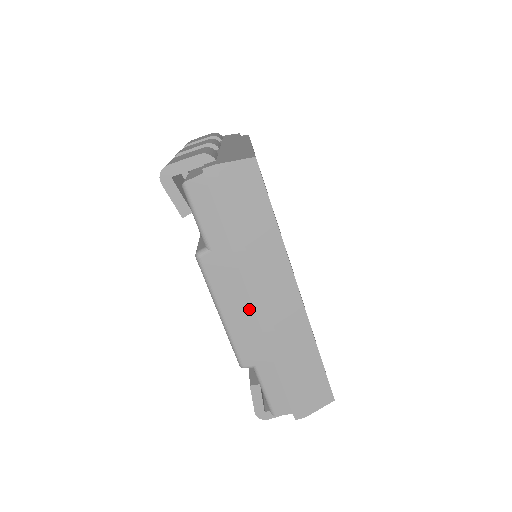
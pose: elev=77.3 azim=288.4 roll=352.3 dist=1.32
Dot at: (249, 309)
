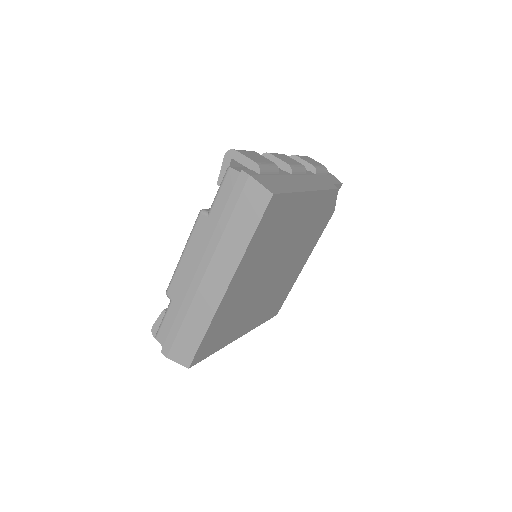
Dot at: (196, 268)
